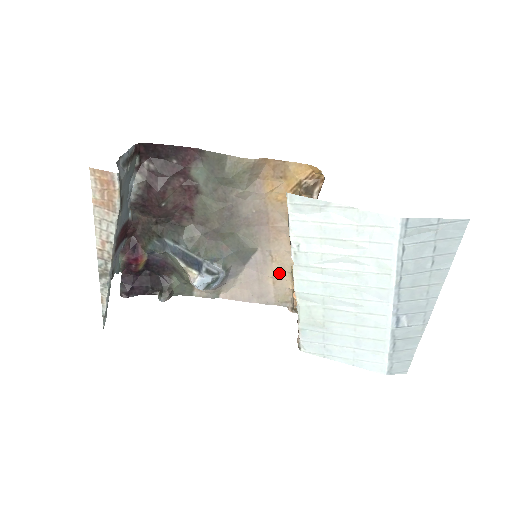
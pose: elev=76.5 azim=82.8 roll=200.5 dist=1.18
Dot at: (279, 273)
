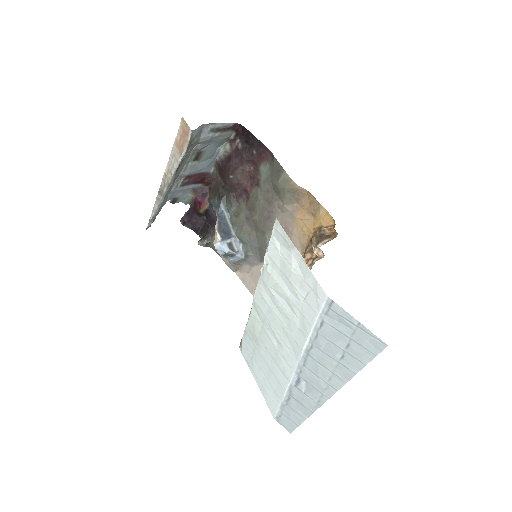
Dot at: occluded
